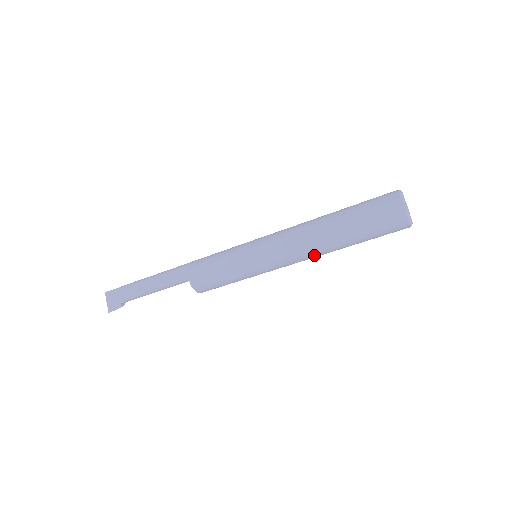
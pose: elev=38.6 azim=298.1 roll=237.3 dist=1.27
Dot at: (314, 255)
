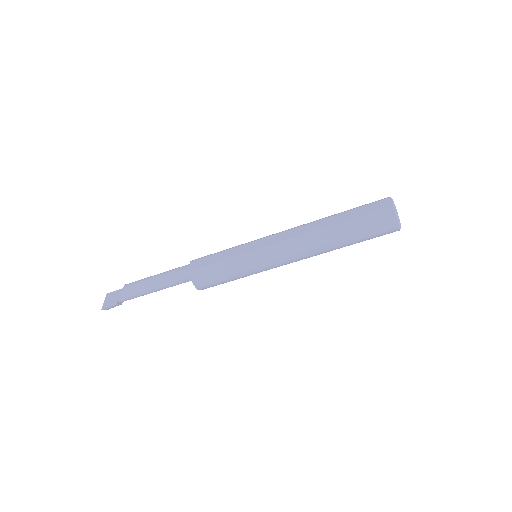
Dot at: (308, 247)
